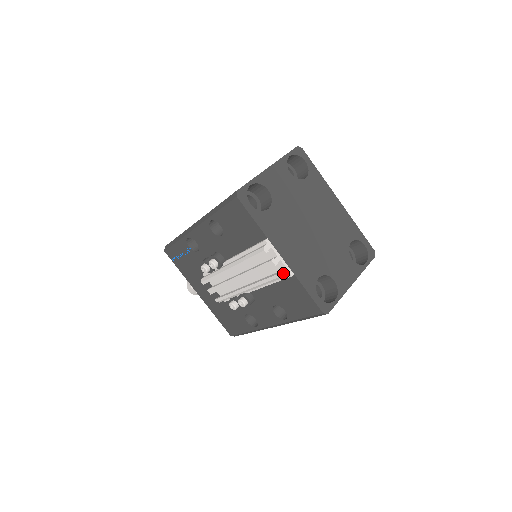
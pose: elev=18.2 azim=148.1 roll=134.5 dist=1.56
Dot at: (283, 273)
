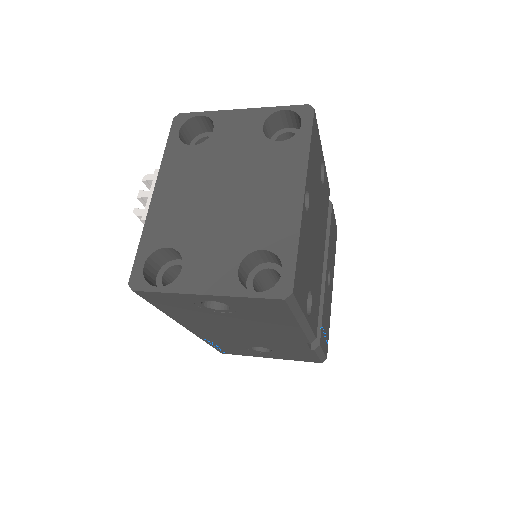
Dot at: (136, 210)
